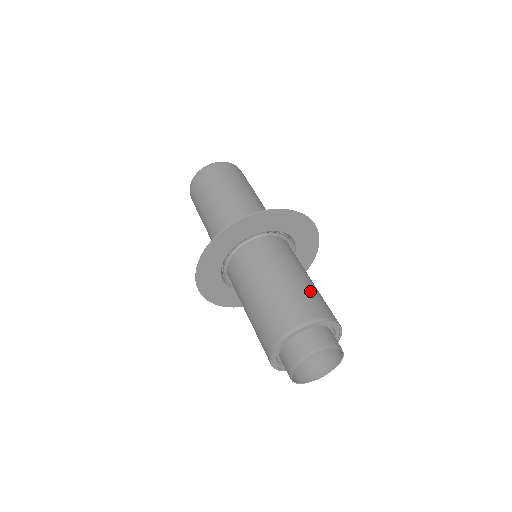
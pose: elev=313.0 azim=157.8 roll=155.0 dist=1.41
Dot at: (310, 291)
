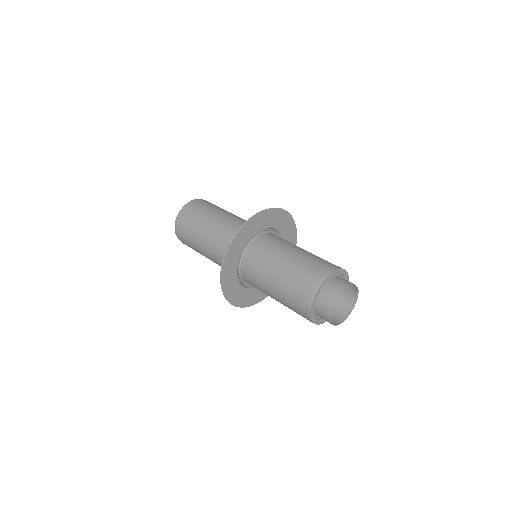
Dot at: occluded
